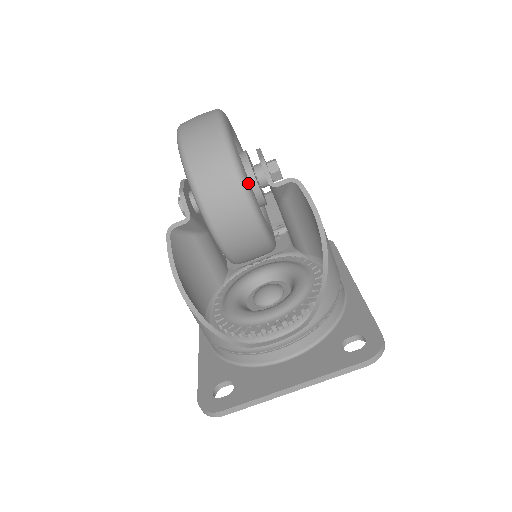
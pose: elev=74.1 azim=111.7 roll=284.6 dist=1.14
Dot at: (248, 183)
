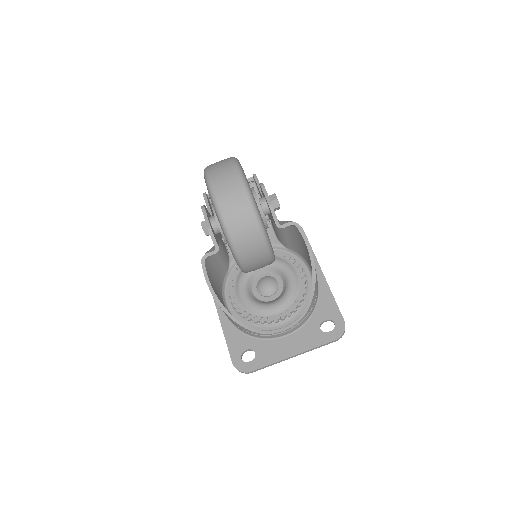
Dot at: (269, 239)
